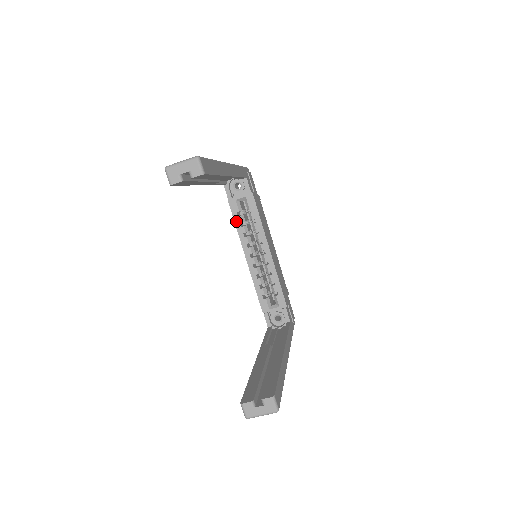
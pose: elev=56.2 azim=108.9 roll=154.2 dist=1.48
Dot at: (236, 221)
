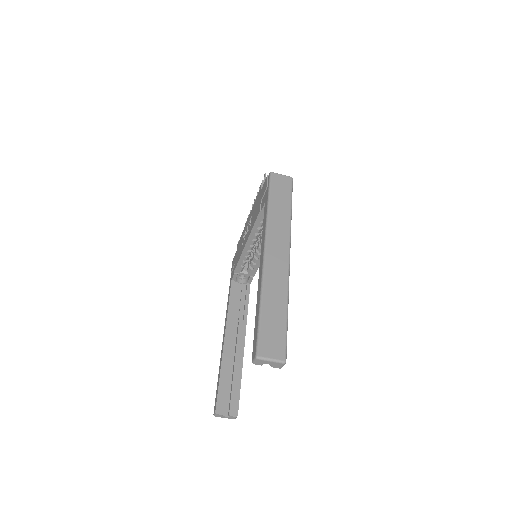
Dot at: (256, 225)
